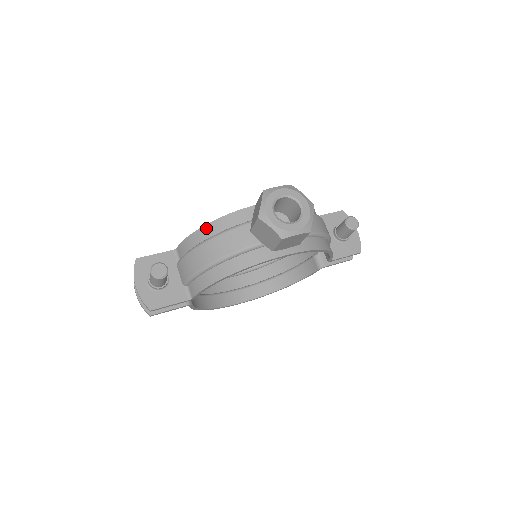
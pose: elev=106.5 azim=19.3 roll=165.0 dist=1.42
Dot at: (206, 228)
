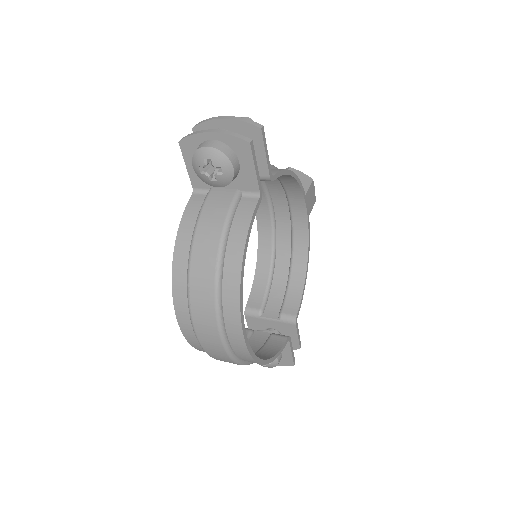
Dot at: occluded
